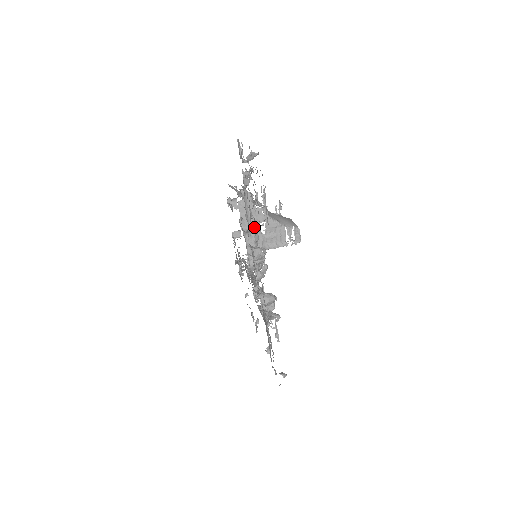
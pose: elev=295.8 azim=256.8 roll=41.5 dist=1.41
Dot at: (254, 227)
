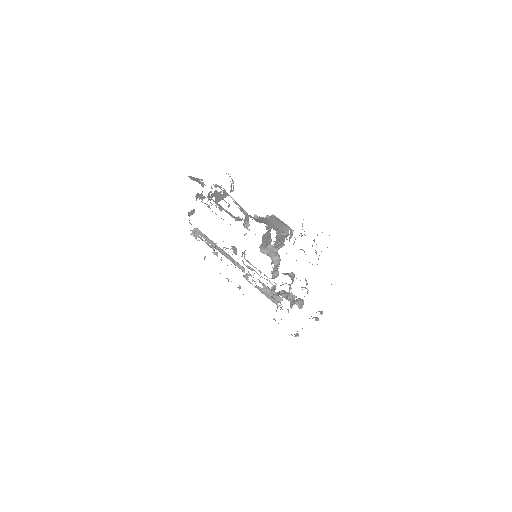
Dot at: (268, 245)
